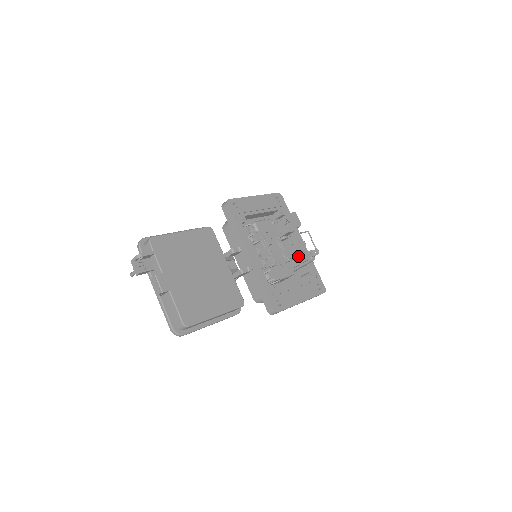
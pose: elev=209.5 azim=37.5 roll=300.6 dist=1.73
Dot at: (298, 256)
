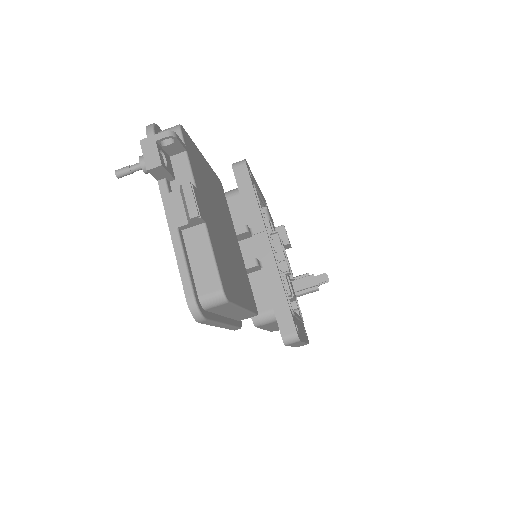
Dot at: (301, 278)
